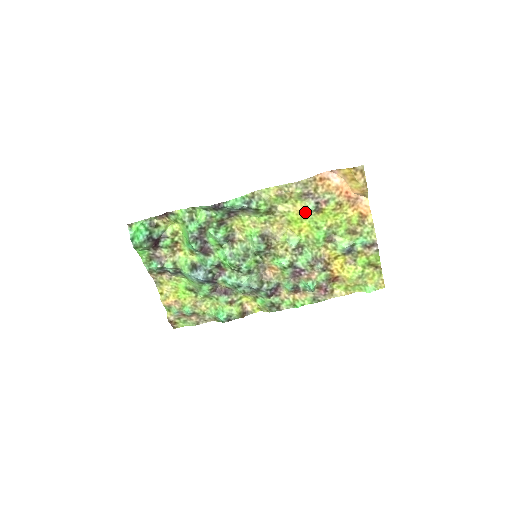
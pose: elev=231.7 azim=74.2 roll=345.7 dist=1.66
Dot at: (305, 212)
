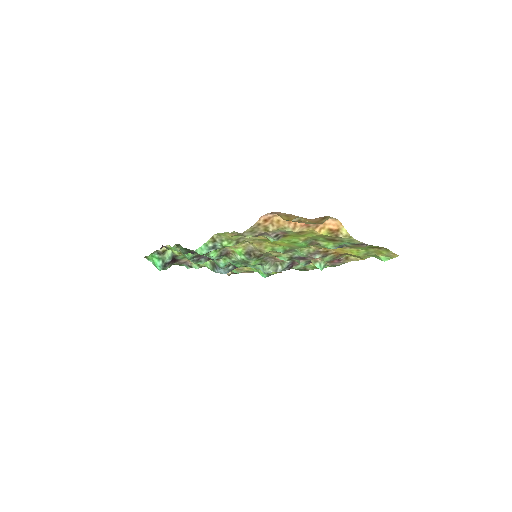
Dot at: occluded
